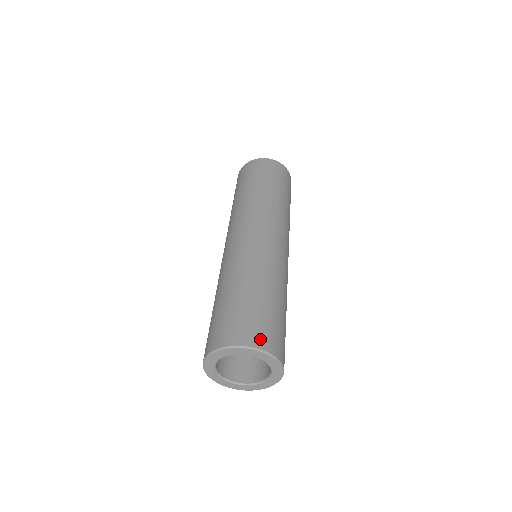
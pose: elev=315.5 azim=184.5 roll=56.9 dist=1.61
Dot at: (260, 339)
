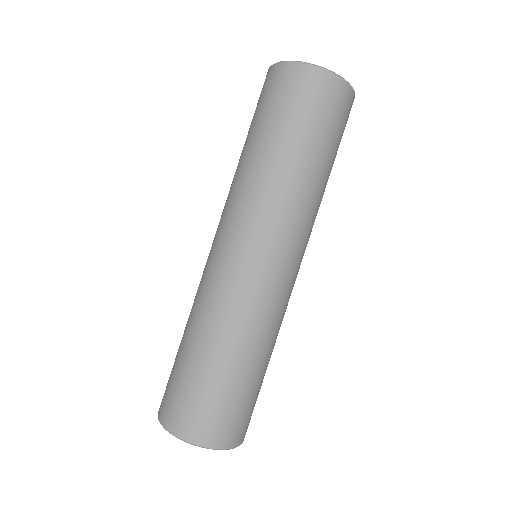
Dot at: (197, 431)
